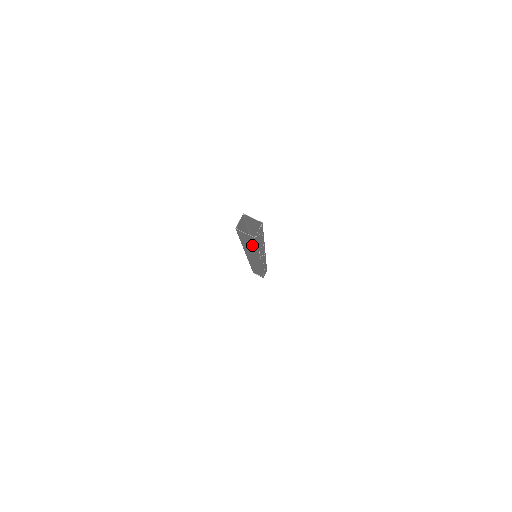
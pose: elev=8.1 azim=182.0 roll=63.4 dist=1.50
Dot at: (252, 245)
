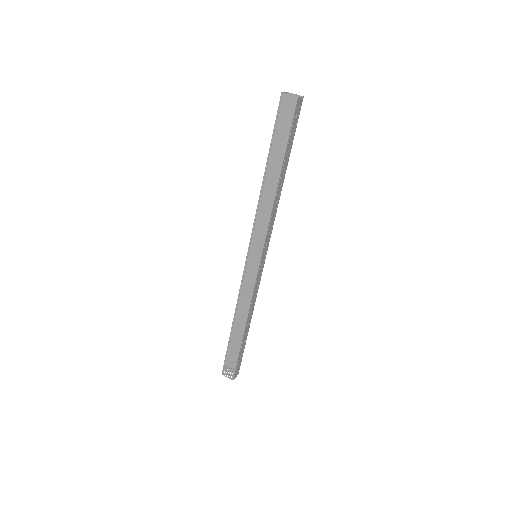
Dot at: (282, 146)
